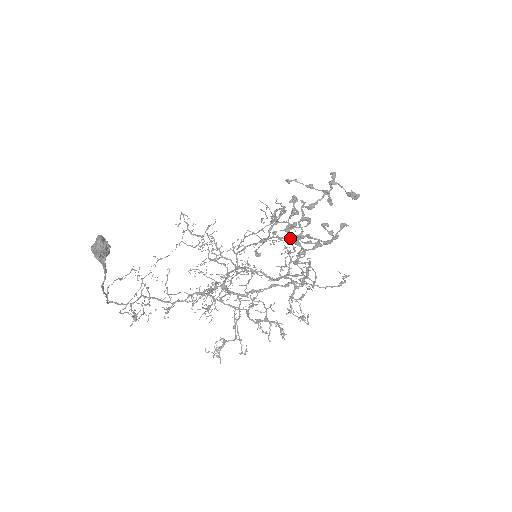
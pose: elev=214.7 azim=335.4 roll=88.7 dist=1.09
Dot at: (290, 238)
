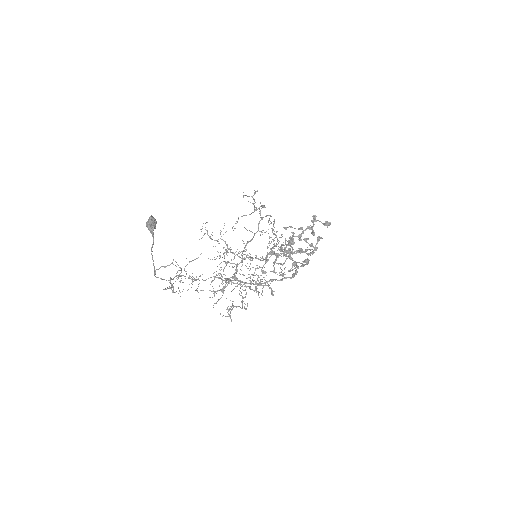
Dot at: occluded
